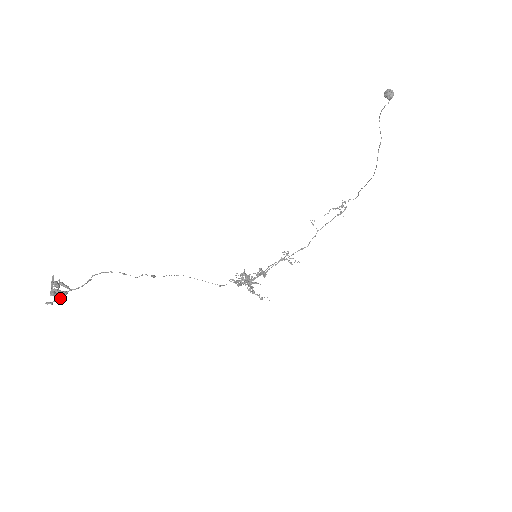
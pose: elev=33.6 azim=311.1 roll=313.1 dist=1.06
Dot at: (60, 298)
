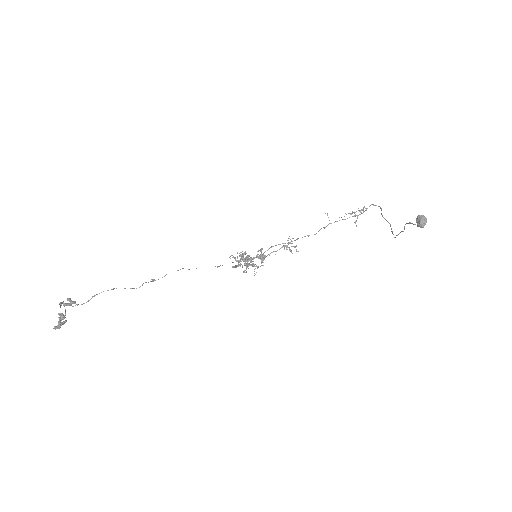
Dot at: occluded
